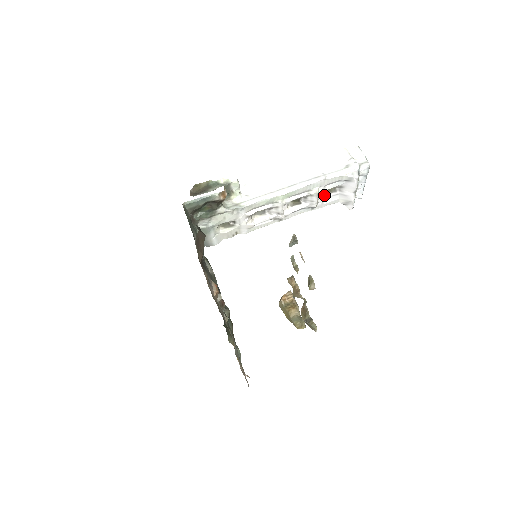
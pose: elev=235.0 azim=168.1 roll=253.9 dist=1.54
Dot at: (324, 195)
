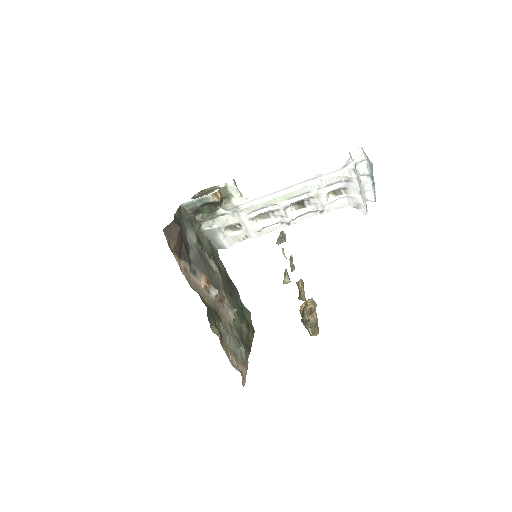
Dot at: (330, 198)
